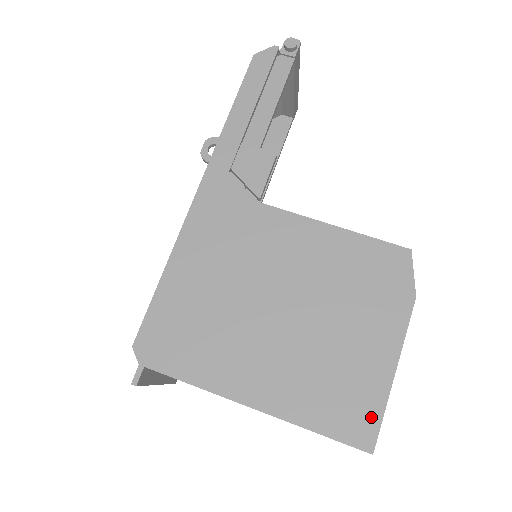
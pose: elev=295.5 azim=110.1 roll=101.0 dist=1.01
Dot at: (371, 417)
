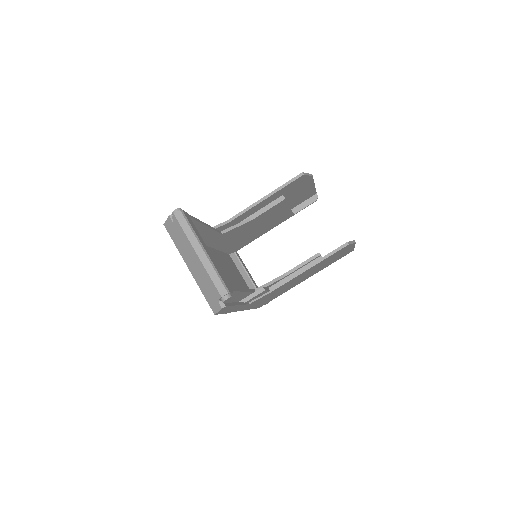
Dot at: occluded
